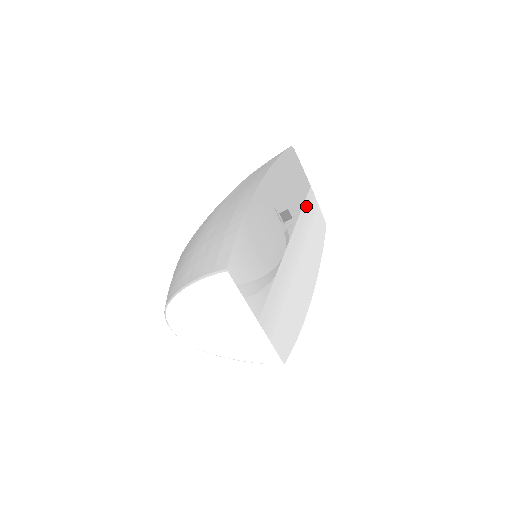
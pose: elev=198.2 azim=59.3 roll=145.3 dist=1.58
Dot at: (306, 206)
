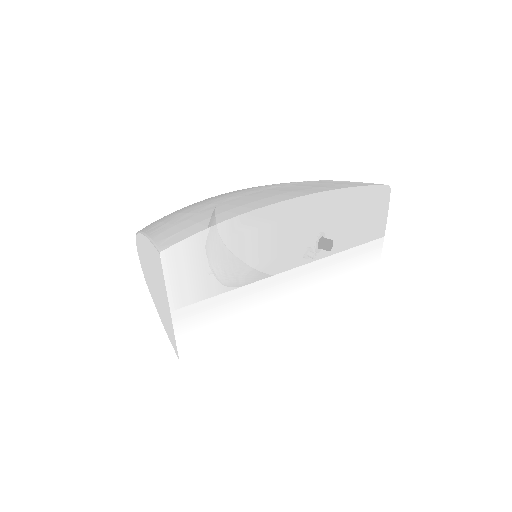
Dot at: (355, 251)
